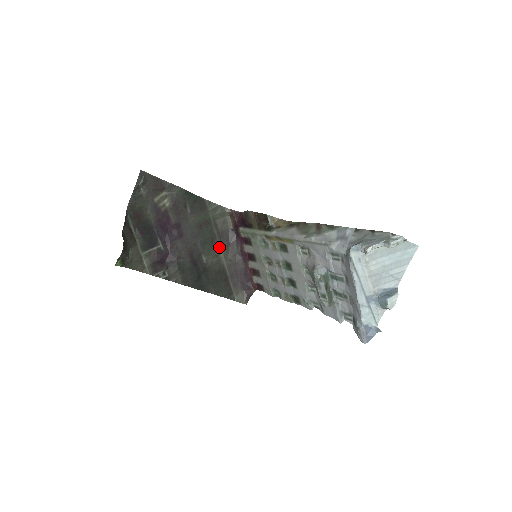
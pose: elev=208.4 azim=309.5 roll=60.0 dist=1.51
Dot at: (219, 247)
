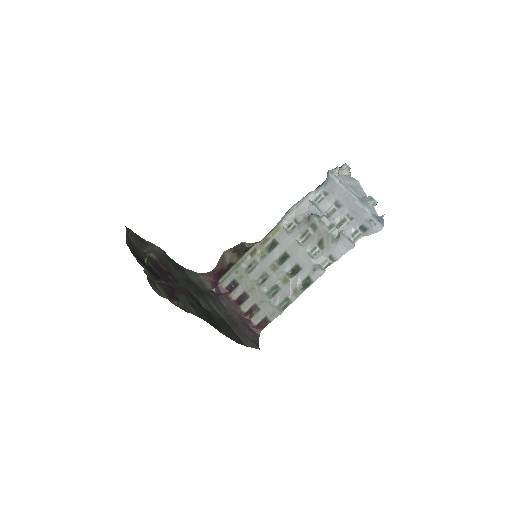
Dot at: (209, 301)
